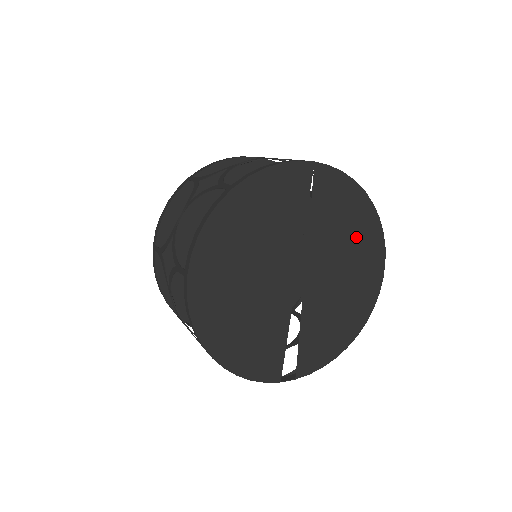
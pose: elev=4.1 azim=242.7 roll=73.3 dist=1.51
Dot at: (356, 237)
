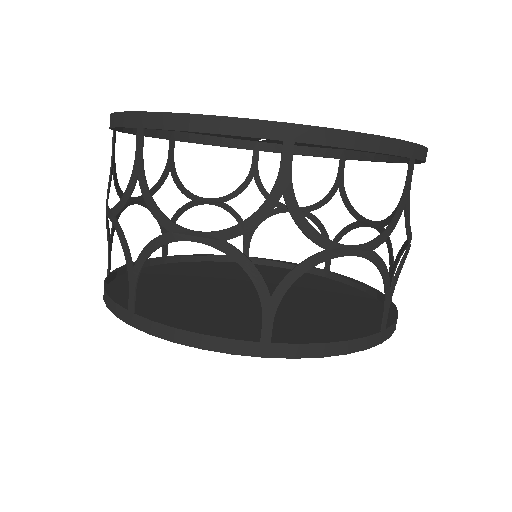
Dot at: occluded
